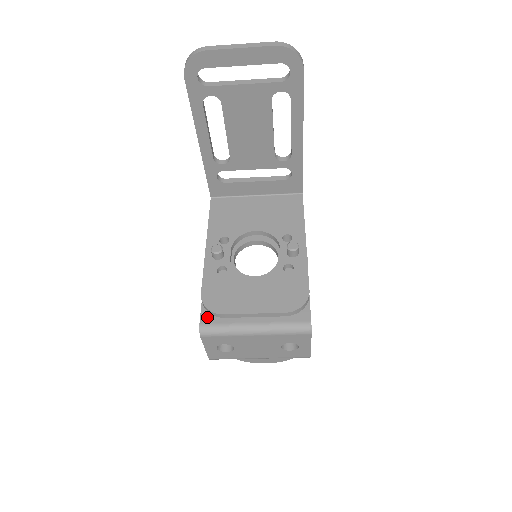
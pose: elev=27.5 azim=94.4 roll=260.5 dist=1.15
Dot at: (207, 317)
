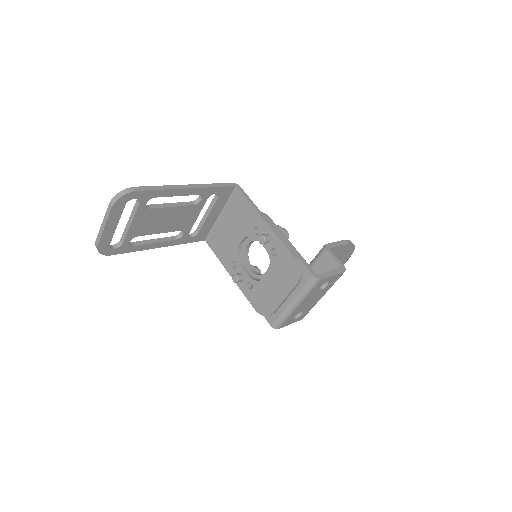
Dot at: (270, 318)
